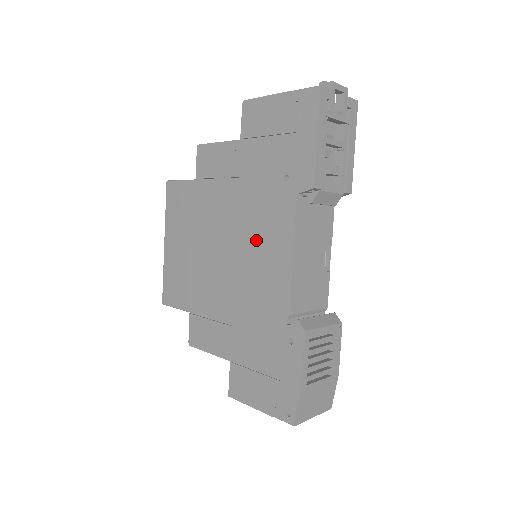
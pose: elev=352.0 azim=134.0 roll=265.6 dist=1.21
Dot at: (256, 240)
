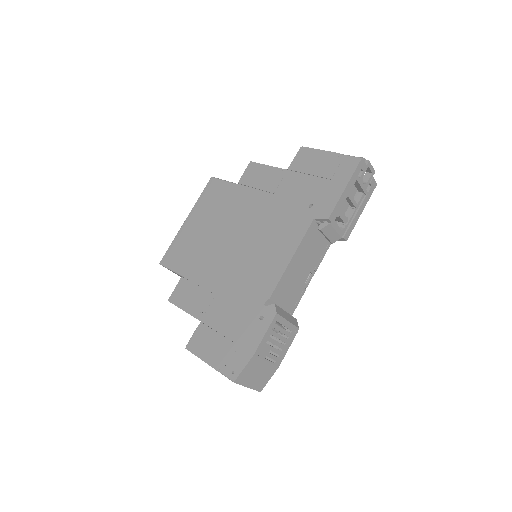
Dot at: (267, 239)
